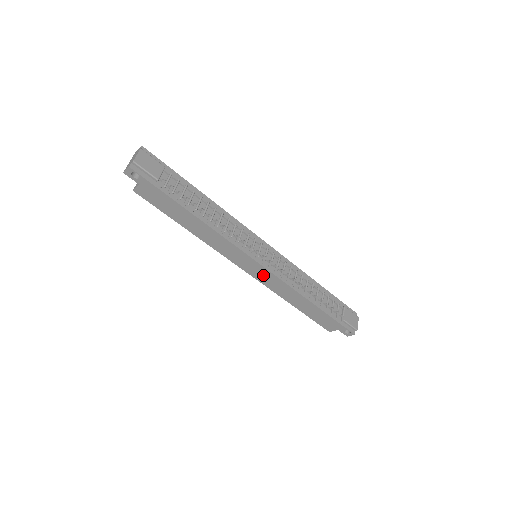
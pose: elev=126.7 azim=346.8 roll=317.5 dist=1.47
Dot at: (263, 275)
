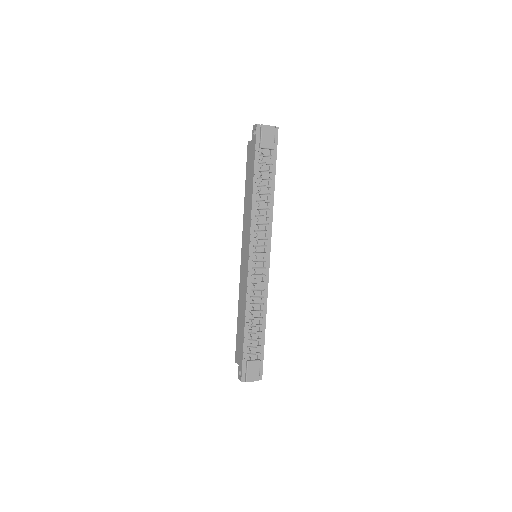
Dot at: (244, 269)
